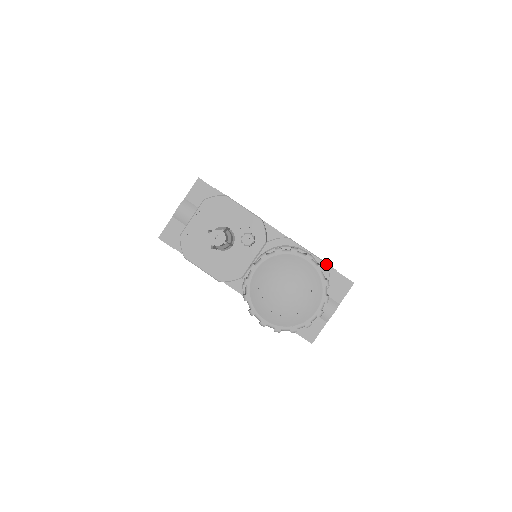
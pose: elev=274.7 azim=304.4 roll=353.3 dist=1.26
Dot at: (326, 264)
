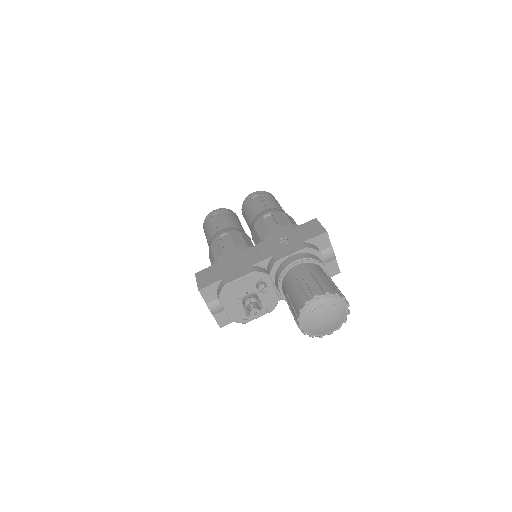
Dot at: (307, 248)
